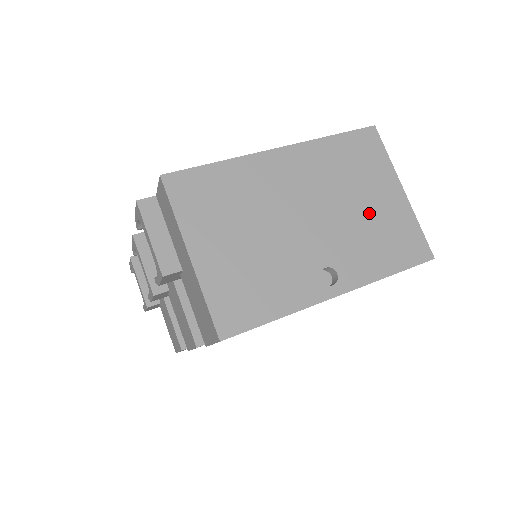
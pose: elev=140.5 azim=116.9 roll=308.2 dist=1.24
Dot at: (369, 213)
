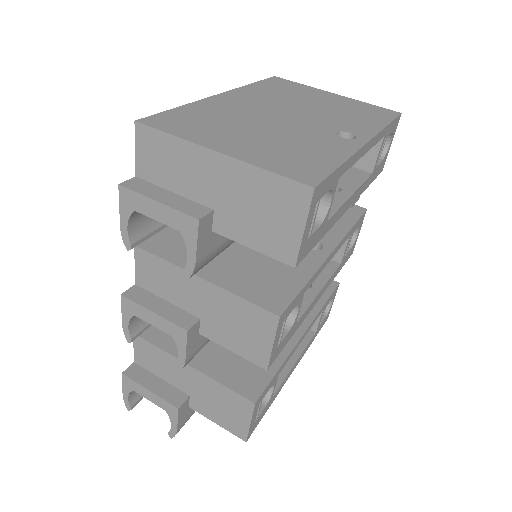
Dot at: (327, 105)
